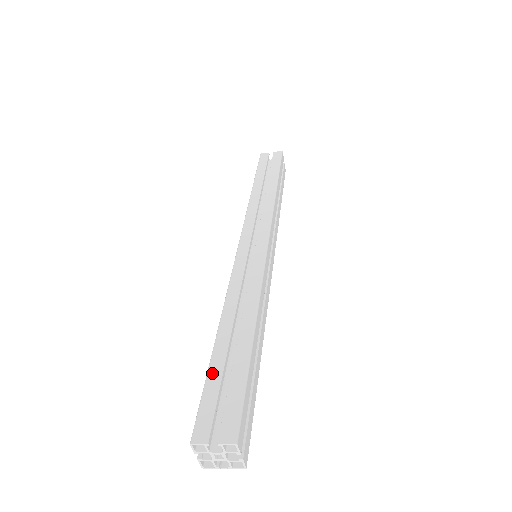
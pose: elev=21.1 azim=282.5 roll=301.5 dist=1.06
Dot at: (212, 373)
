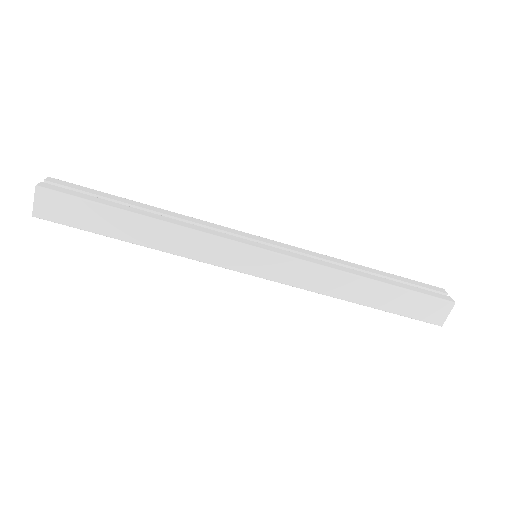
Dot at: occluded
